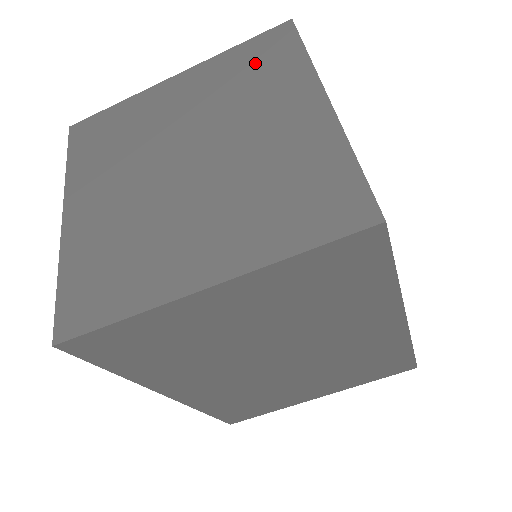
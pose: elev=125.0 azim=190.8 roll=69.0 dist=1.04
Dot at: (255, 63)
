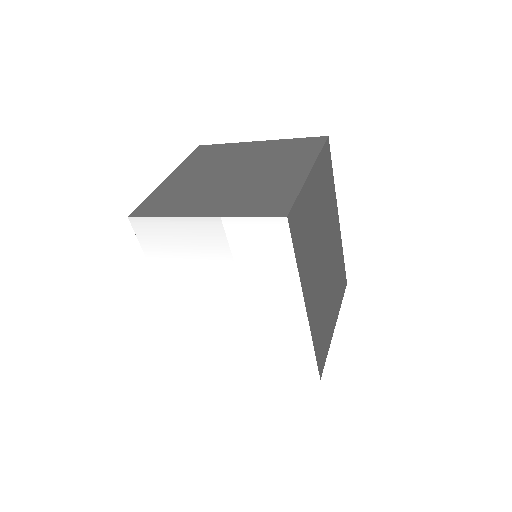
Dot at: (207, 155)
